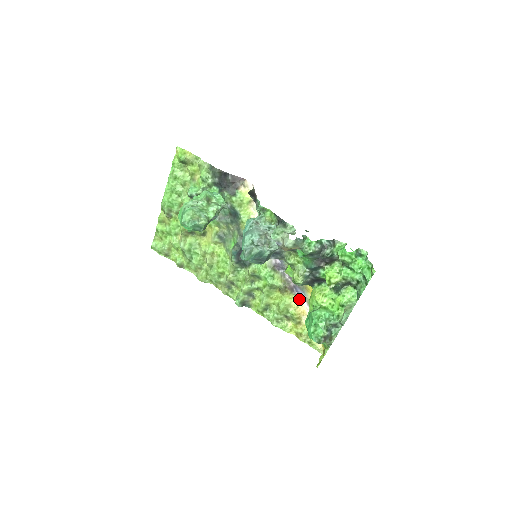
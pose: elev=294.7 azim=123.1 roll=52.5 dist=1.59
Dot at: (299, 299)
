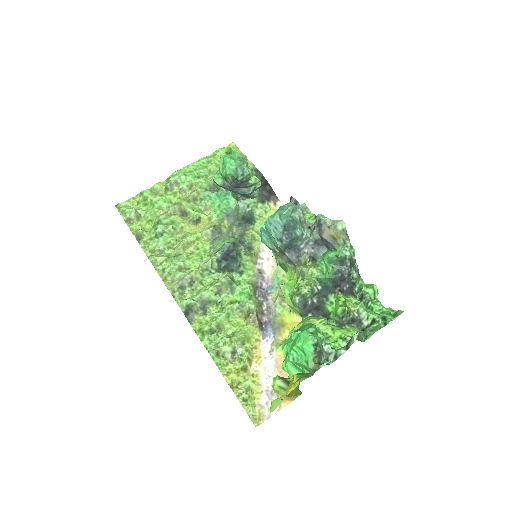
Dot at: (261, 341)
